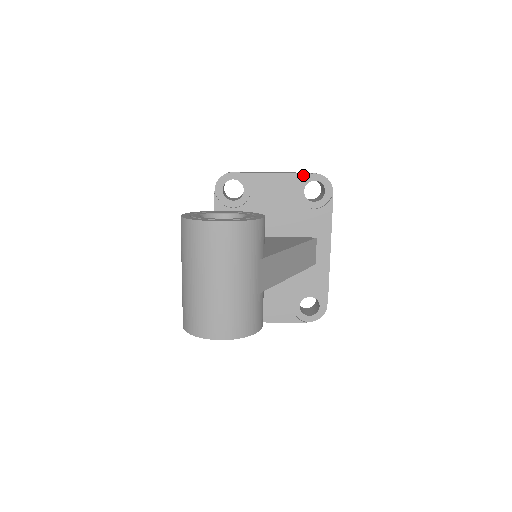
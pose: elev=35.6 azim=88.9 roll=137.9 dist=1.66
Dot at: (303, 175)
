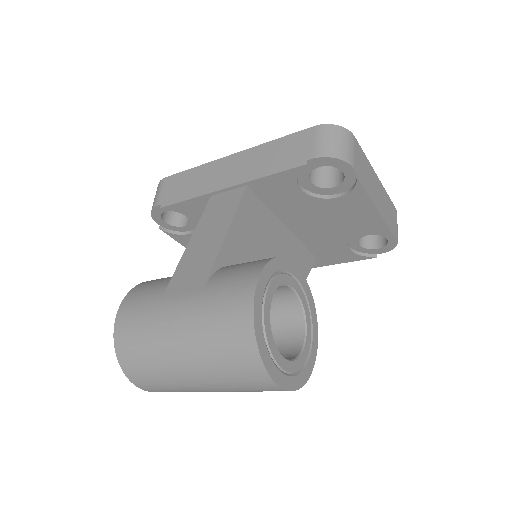
Dot at: (389, 233)
